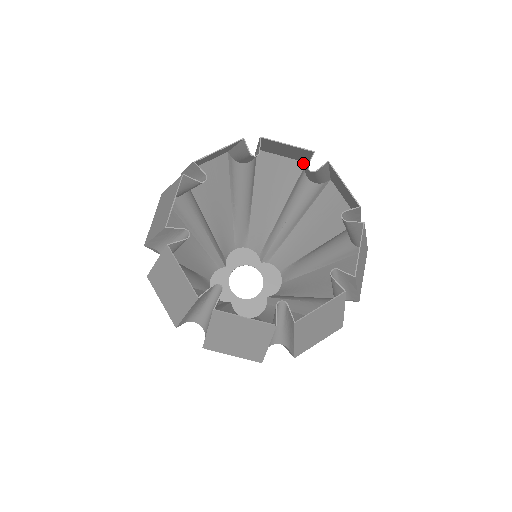
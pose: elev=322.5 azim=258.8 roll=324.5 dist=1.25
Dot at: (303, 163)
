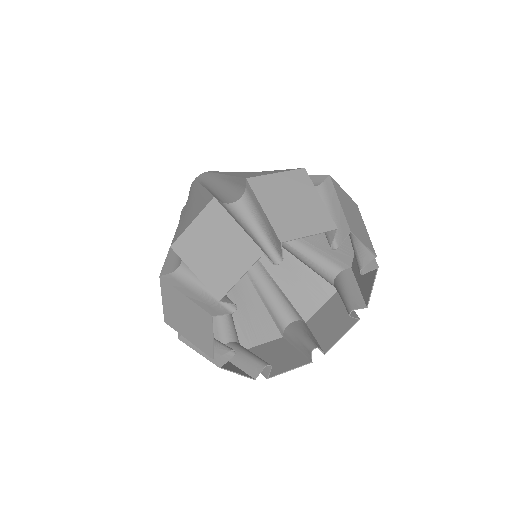
Dot at: (299, 169)
